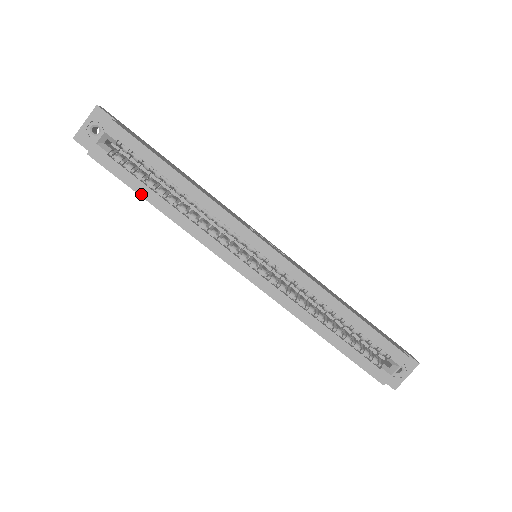
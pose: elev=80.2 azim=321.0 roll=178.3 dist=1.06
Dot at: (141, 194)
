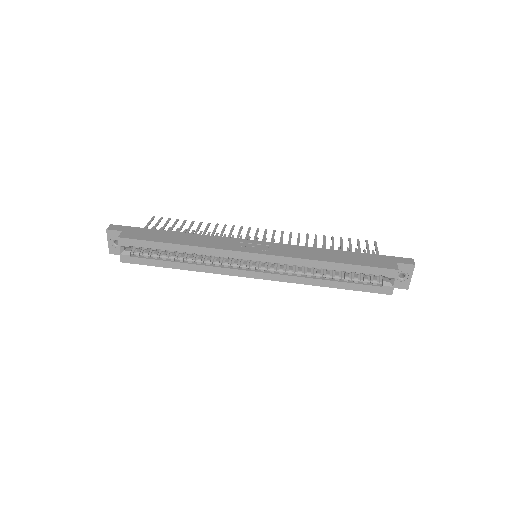
Dot at: (163, 266)
